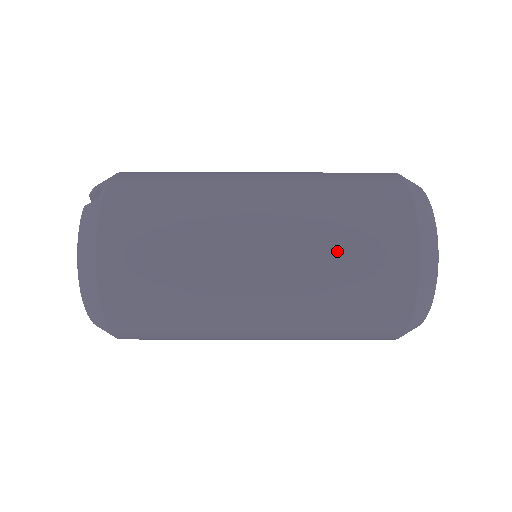
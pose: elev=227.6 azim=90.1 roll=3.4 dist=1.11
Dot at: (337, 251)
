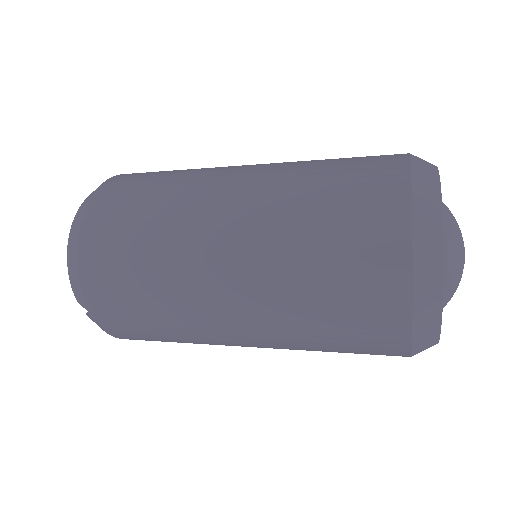
Dot at: occluded
